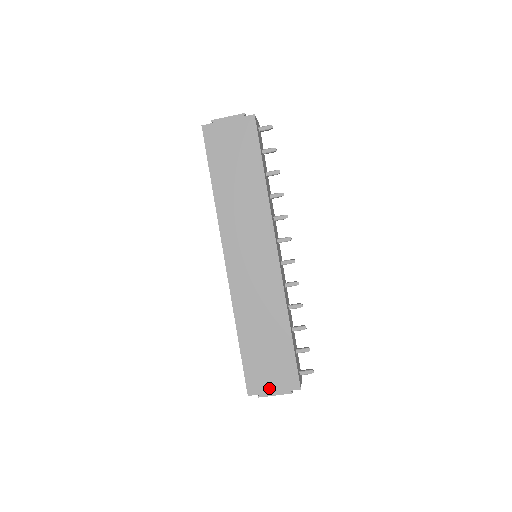
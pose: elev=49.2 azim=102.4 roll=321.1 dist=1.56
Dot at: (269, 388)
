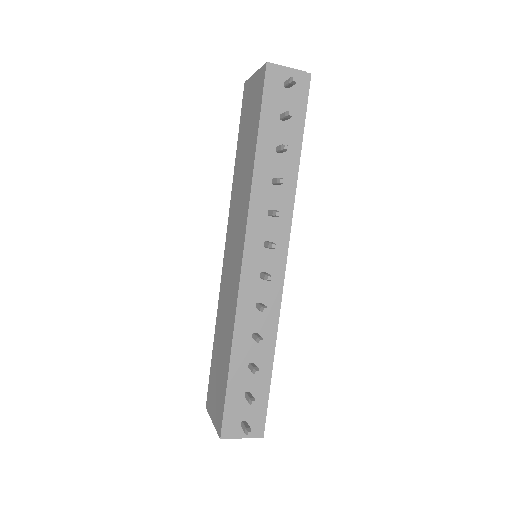
Dot at: (212, 413)
